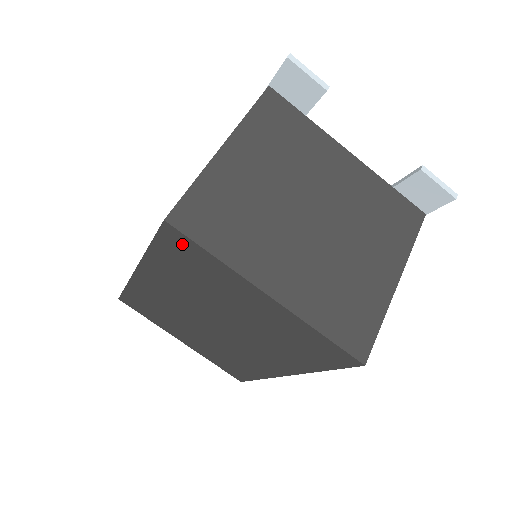
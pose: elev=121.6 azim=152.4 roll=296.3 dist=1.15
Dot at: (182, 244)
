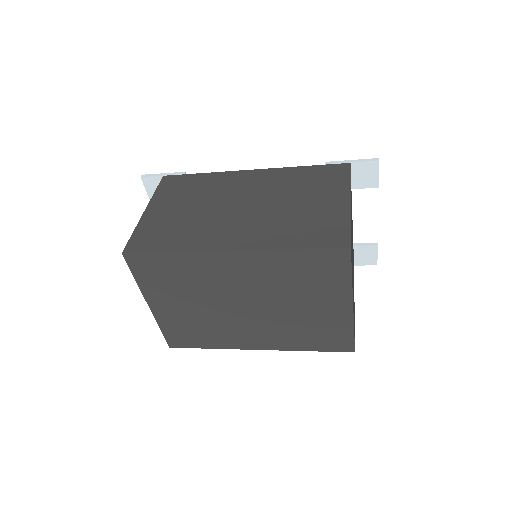
Dot at: (337, 262)
